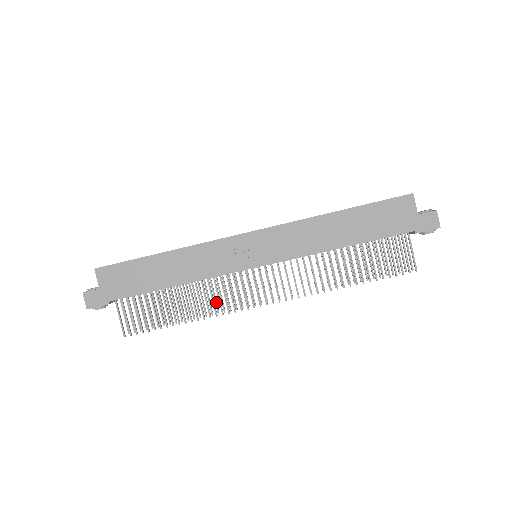
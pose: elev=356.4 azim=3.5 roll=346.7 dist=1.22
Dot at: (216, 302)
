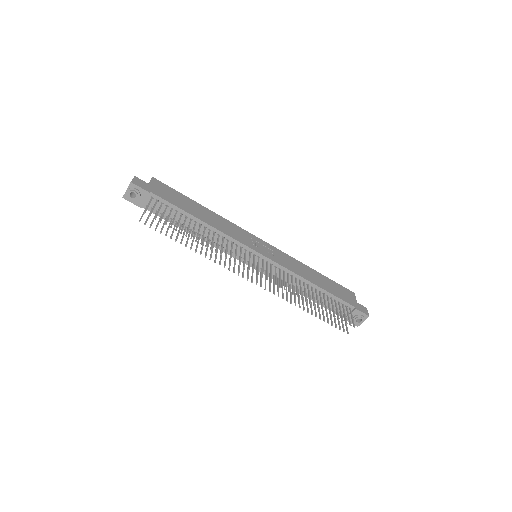
Dot at: occluded
